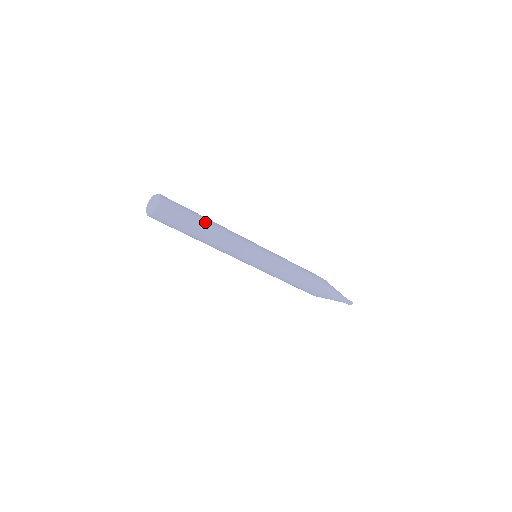
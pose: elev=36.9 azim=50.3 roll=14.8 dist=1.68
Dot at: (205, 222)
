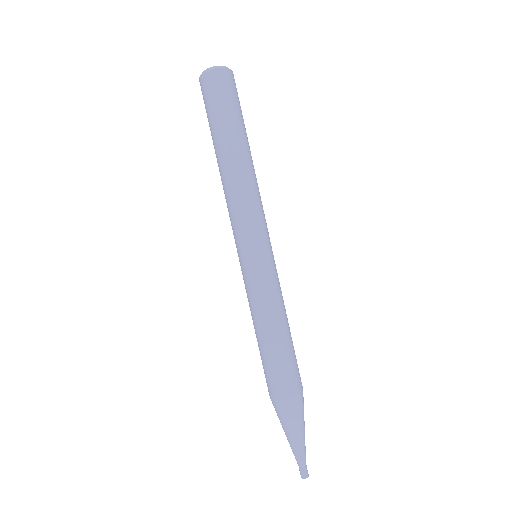
Dot at: occluded
